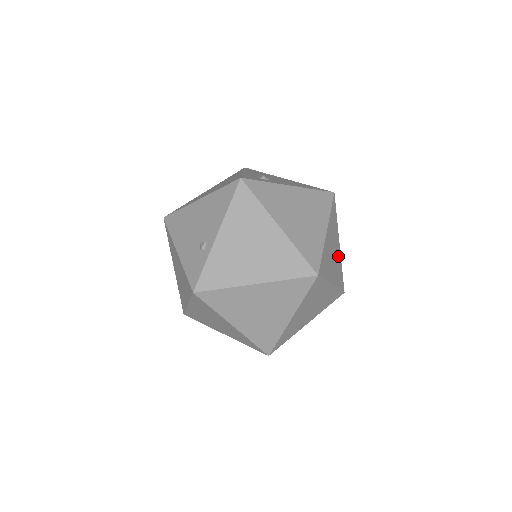
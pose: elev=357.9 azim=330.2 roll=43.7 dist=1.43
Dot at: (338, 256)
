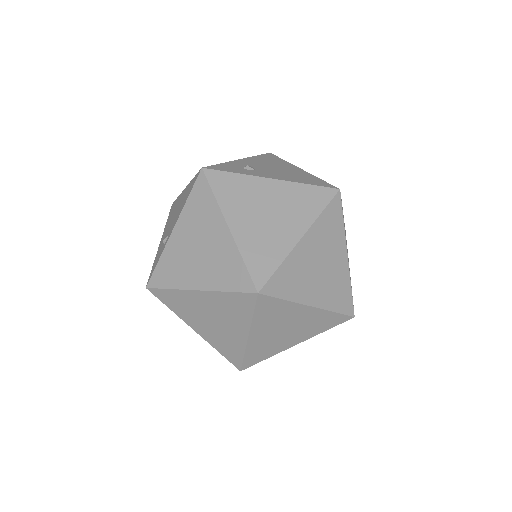
Dot at: (340, 270)
